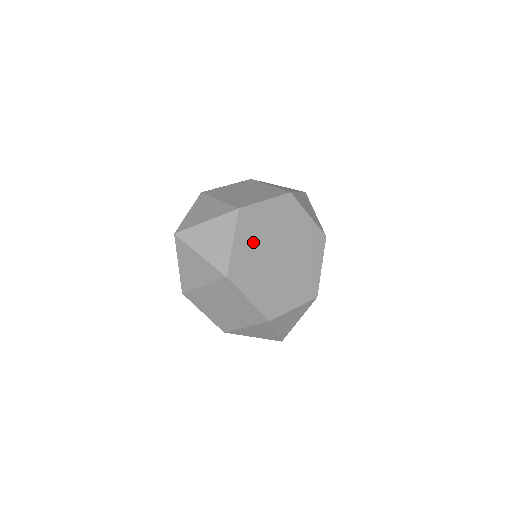
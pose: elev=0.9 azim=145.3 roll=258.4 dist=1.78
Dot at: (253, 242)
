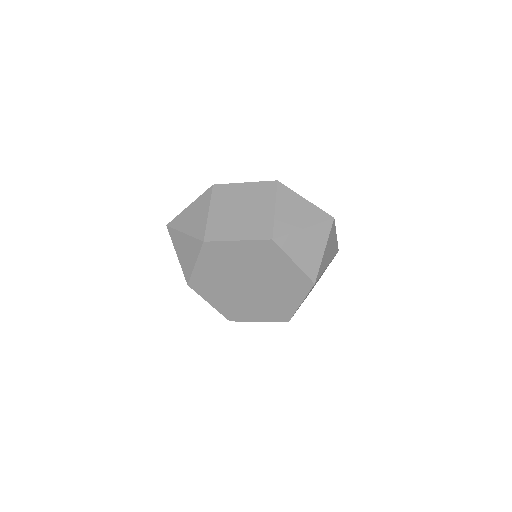
Dot at: (218, 268)
